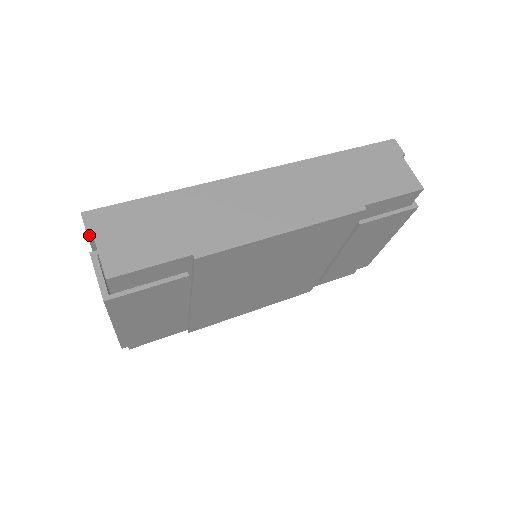
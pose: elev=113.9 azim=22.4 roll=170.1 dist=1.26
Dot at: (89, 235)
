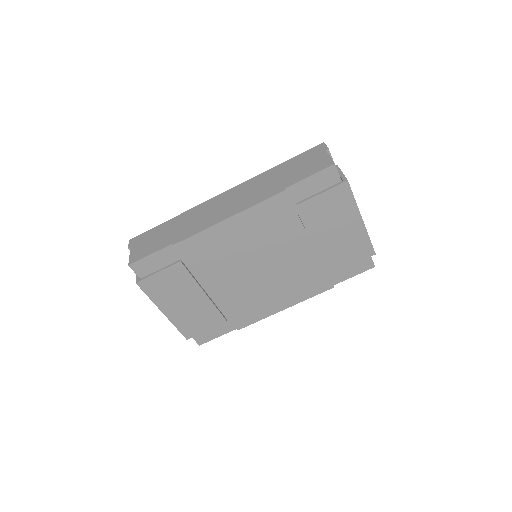
Dot at: (129, 249)
